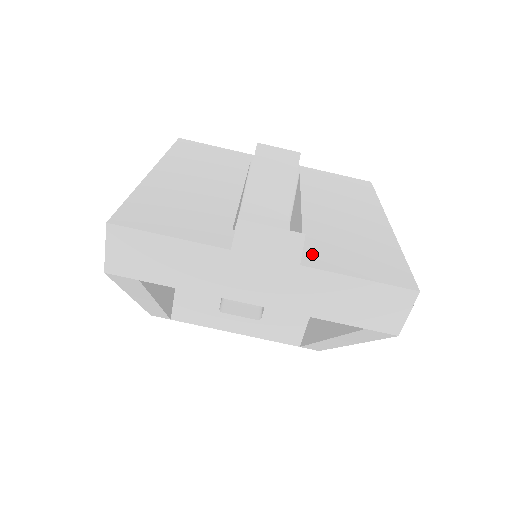
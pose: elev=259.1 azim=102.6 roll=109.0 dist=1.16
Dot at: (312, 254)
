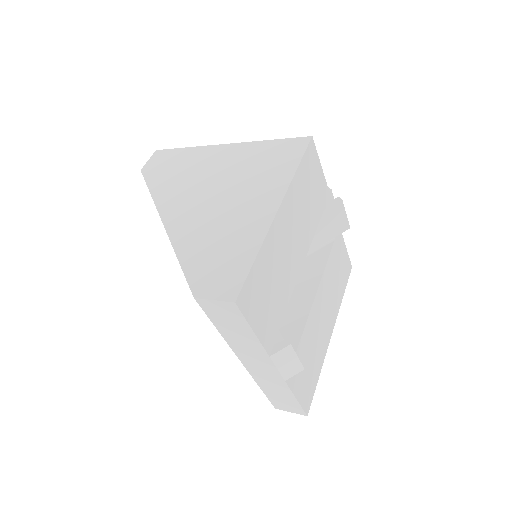
Dot at: occluded
